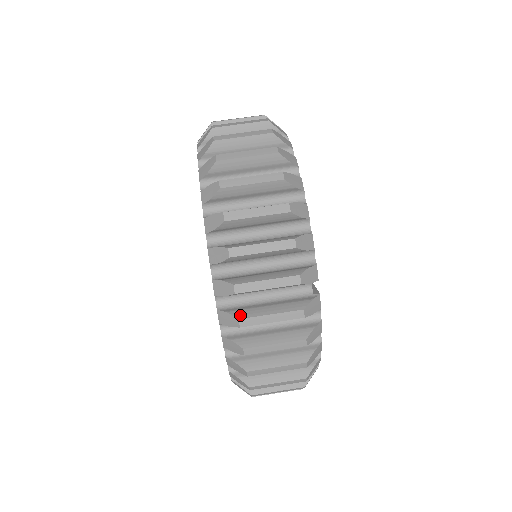
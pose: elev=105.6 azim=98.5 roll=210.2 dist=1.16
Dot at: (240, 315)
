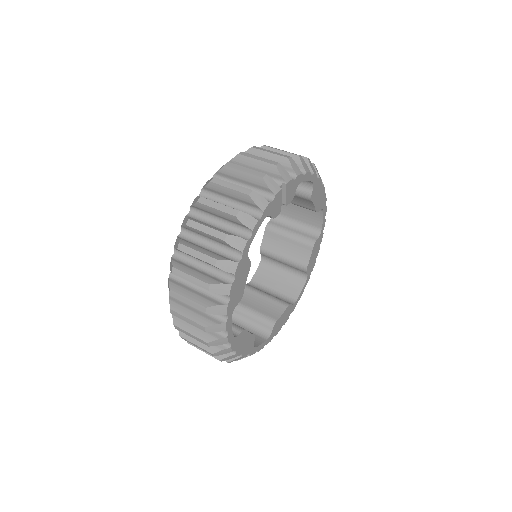
Dot at: (230, 164)
